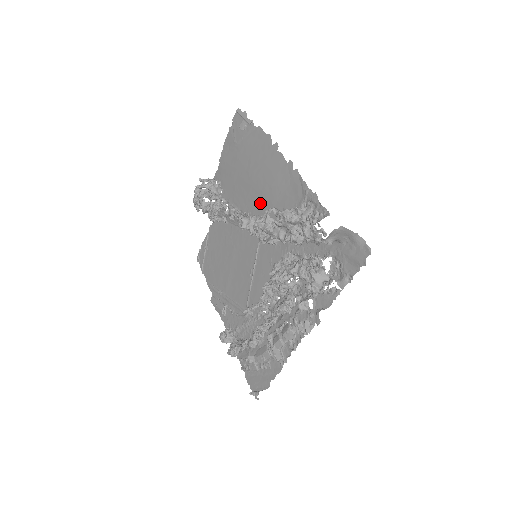
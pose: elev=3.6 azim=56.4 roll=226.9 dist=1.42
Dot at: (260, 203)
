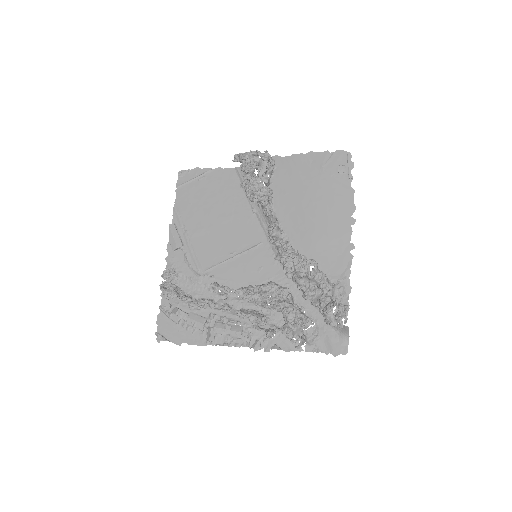
Dot at: (300, 233)
